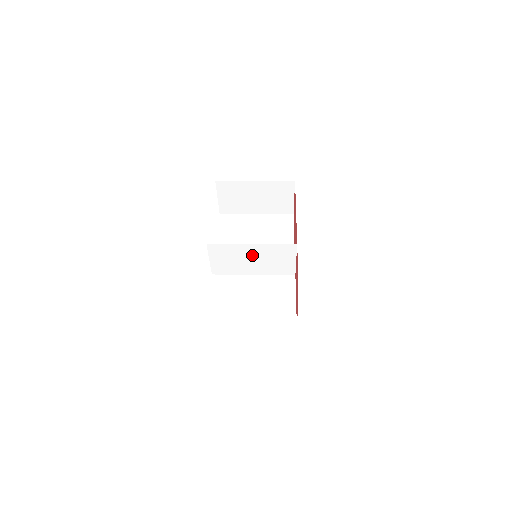
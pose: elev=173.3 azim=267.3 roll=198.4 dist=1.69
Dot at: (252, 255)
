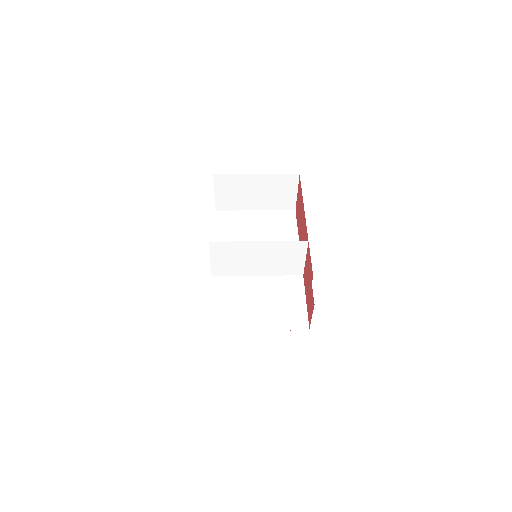
Dot at: (258, 254)
